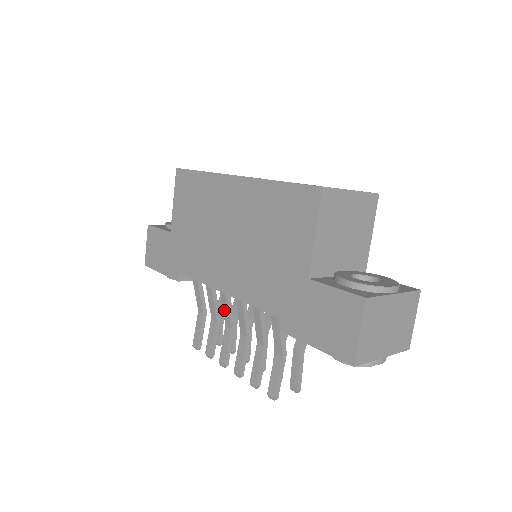
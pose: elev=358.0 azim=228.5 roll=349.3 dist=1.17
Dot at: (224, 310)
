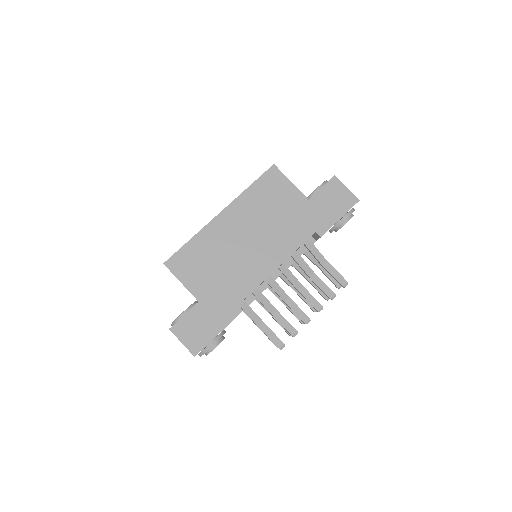
Dot at: (278, 292)
